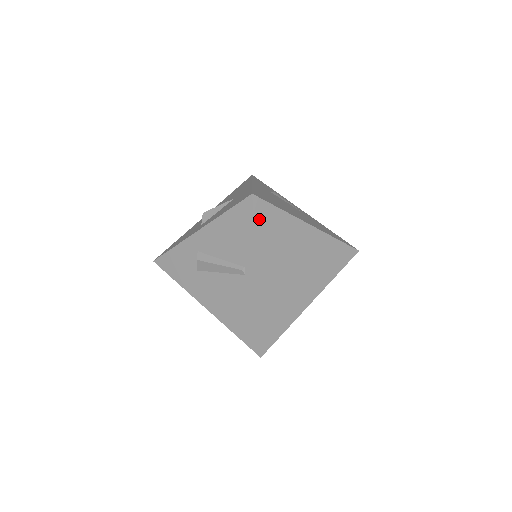
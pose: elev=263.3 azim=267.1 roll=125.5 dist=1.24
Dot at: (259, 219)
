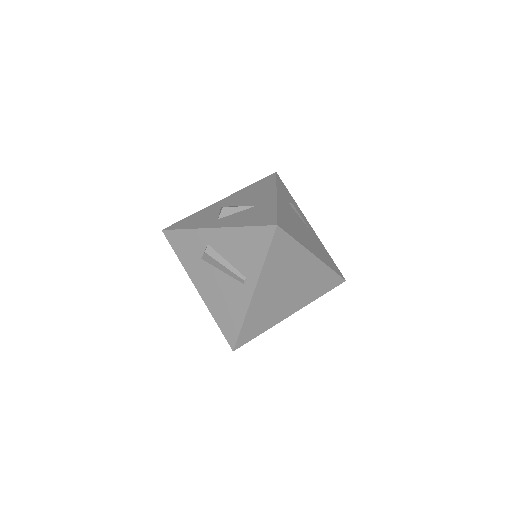
Dot at: (275, 246)
